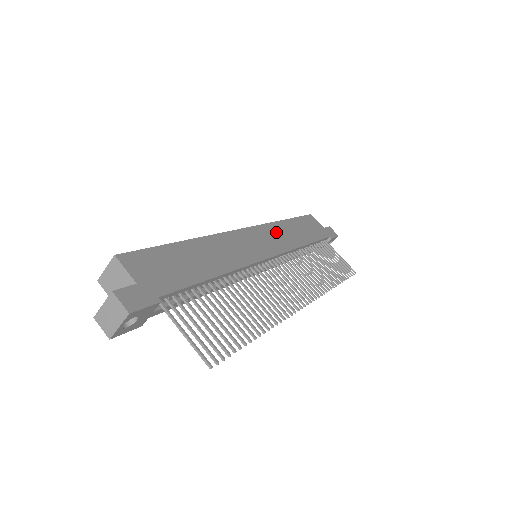
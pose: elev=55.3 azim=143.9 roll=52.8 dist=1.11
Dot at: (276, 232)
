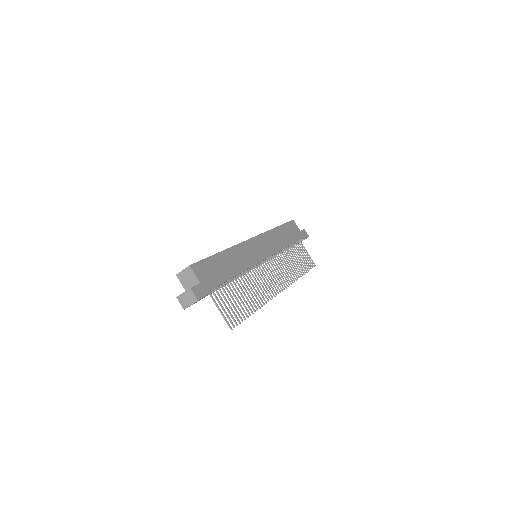
Dot at: (270, 239)
